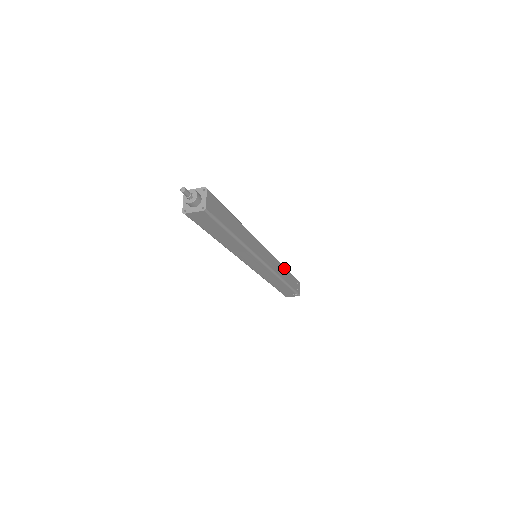
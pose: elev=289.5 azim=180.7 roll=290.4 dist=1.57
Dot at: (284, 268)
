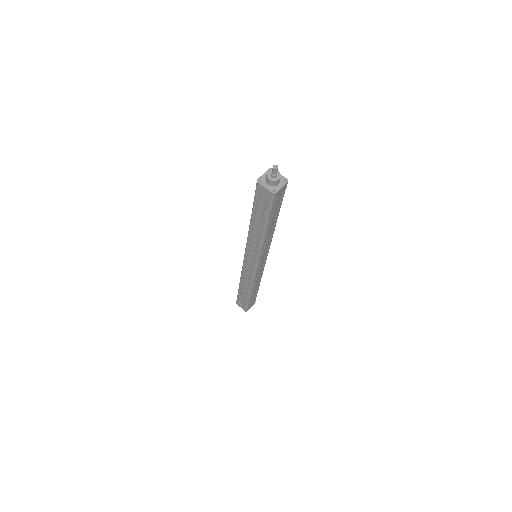
Dot at: occluded
